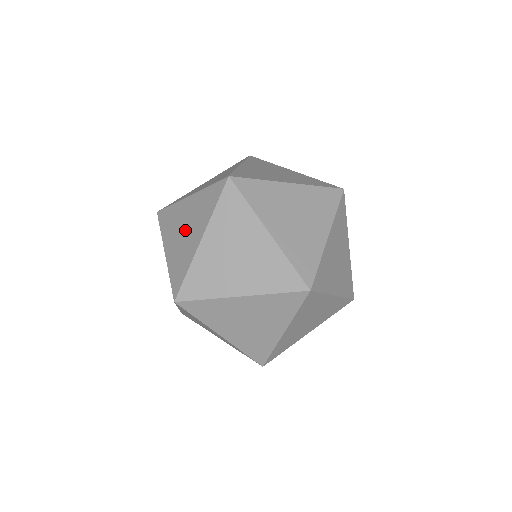
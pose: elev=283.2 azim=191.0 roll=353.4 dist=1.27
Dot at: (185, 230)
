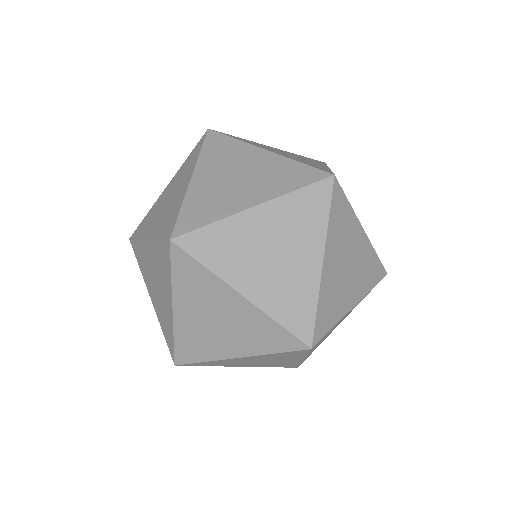
Dot at: occluded
